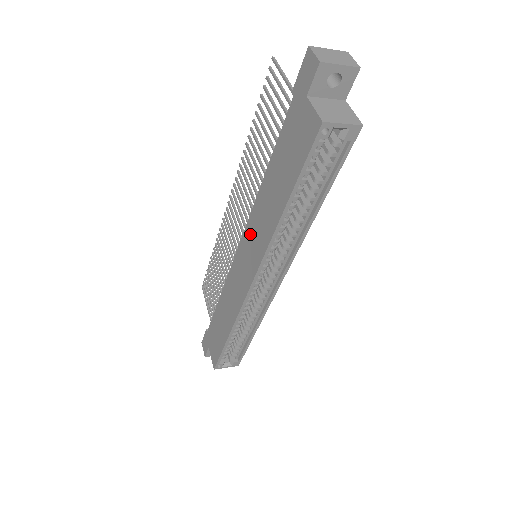
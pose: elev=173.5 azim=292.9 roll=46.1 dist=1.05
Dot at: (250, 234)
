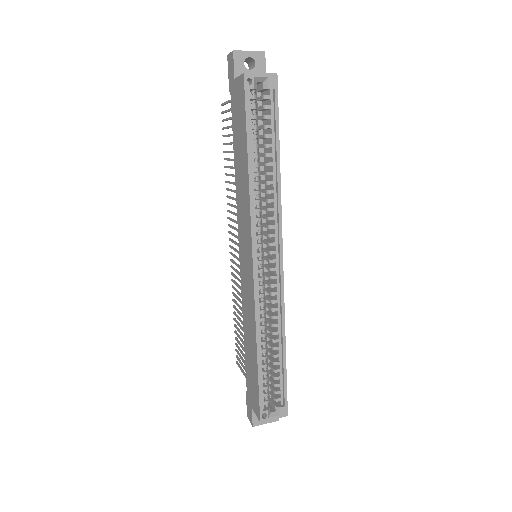
Dot at: (241, 228)
